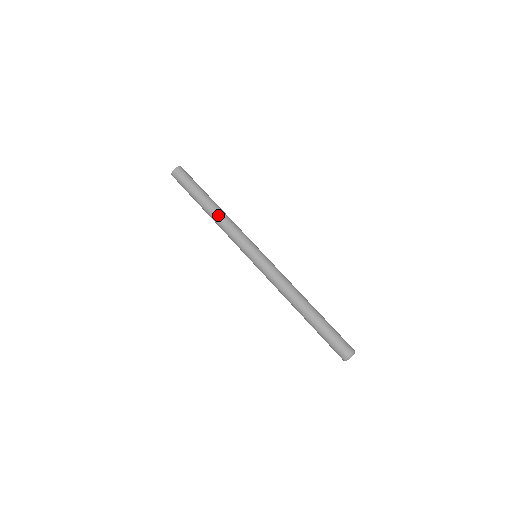
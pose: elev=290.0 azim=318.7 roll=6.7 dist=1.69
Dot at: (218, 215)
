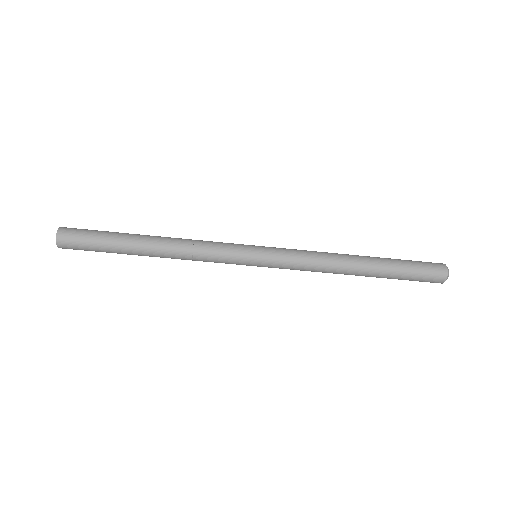
Dot at: (169, 253)
